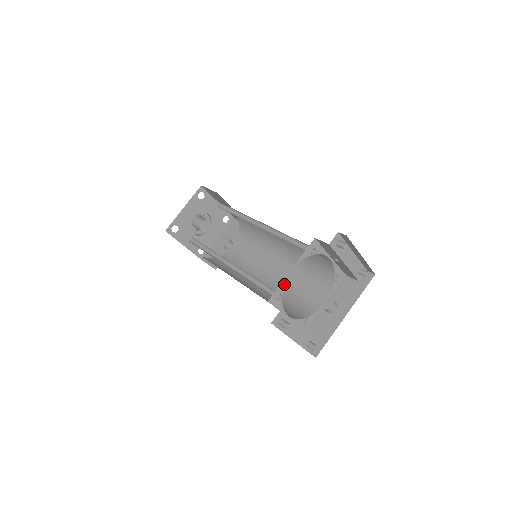
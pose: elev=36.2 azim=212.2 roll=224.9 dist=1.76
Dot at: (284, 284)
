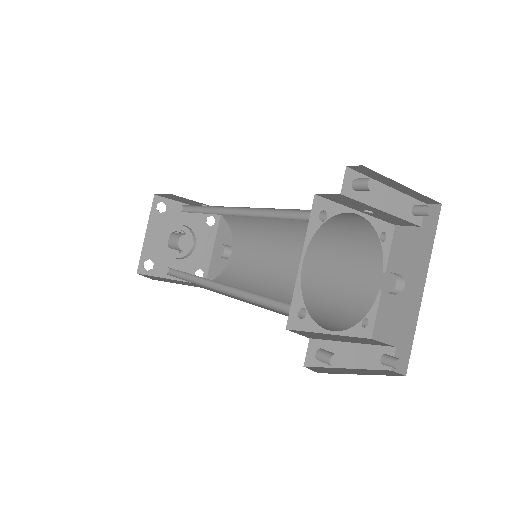
Dot at: (300, 290)
